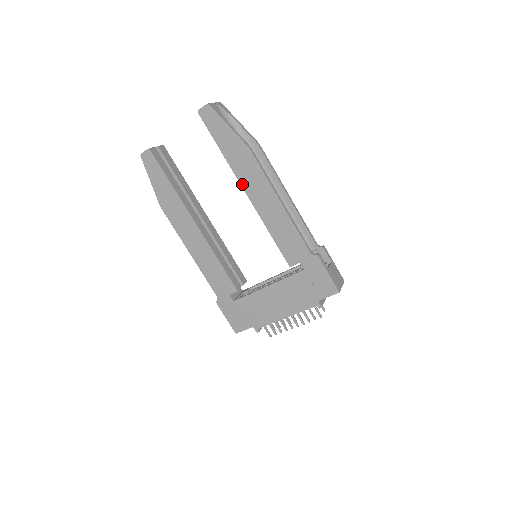
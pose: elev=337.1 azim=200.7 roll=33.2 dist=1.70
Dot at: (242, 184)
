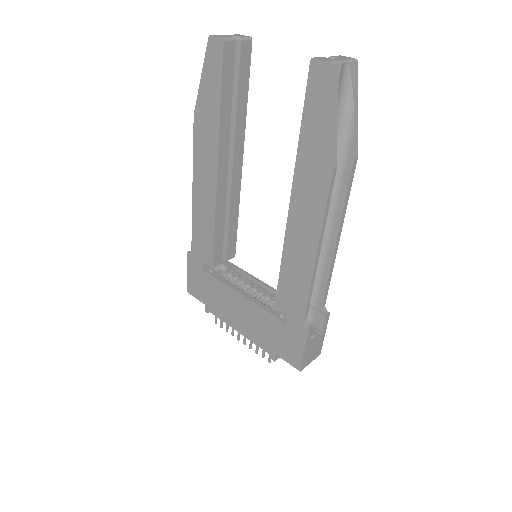
Dot at: (293, 192)
